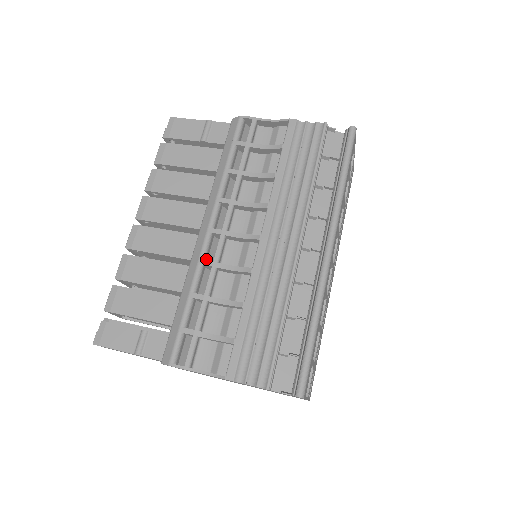
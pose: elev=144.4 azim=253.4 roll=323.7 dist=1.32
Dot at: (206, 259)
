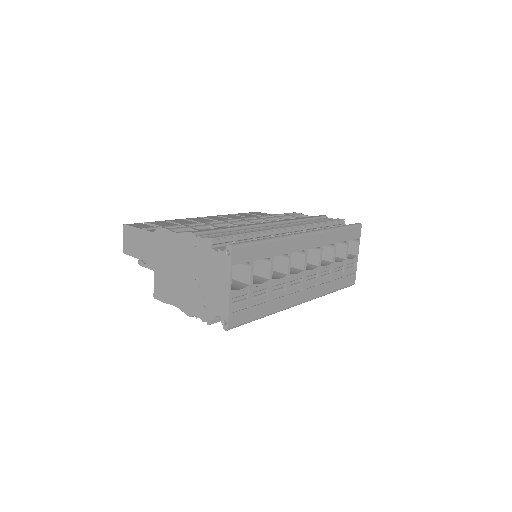
Dot at: occluded
